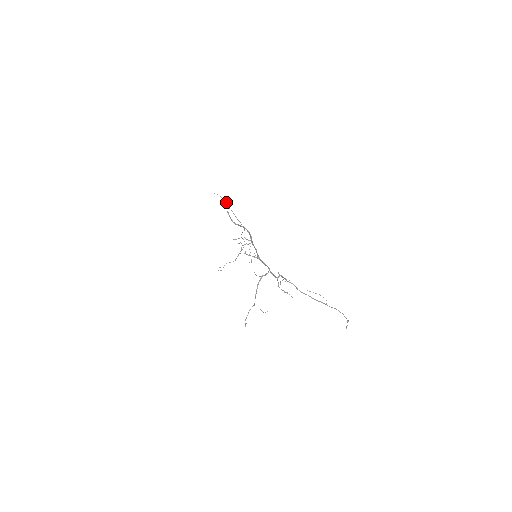
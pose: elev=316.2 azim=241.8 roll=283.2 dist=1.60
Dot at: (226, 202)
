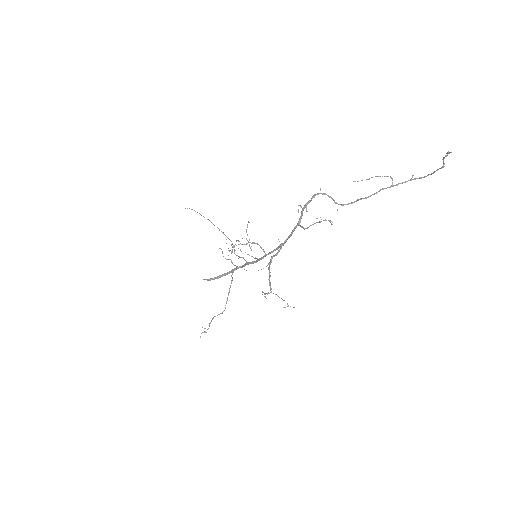
Dot at: occluded
